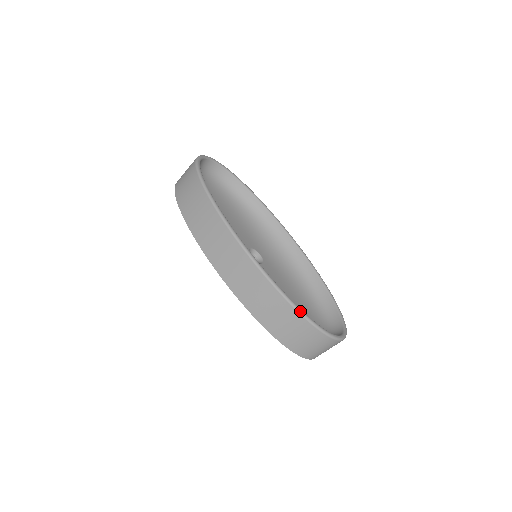
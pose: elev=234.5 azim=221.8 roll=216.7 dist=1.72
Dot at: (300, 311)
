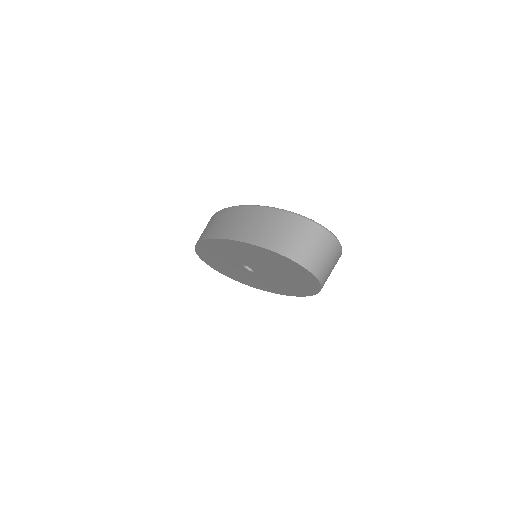
Dot at: (266, 206)
